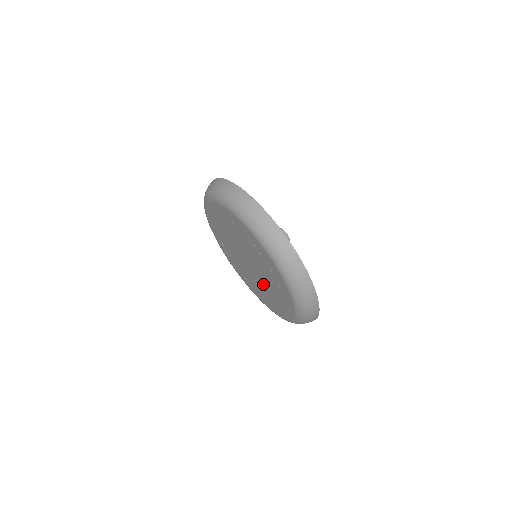
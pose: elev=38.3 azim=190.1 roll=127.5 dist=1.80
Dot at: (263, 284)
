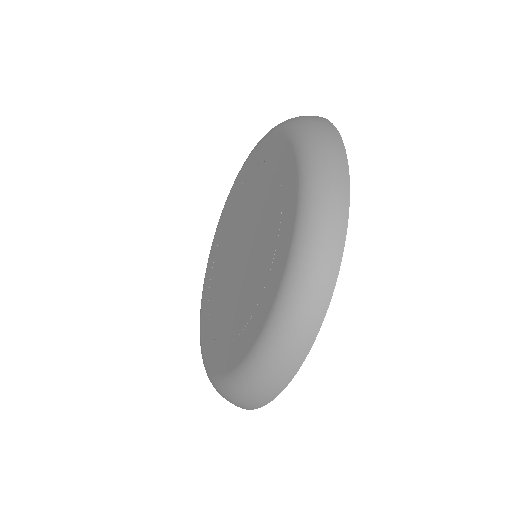
Dot at: (244, 282)
